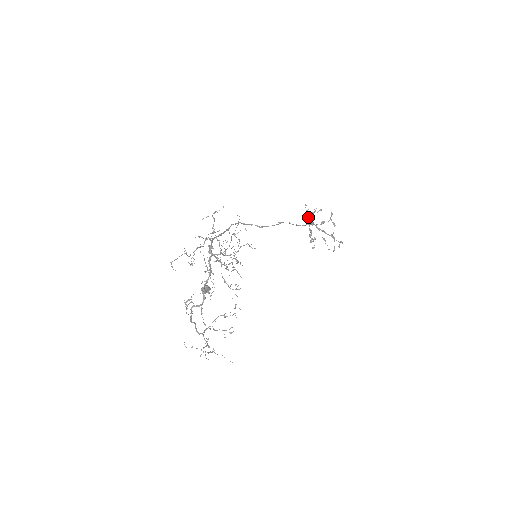
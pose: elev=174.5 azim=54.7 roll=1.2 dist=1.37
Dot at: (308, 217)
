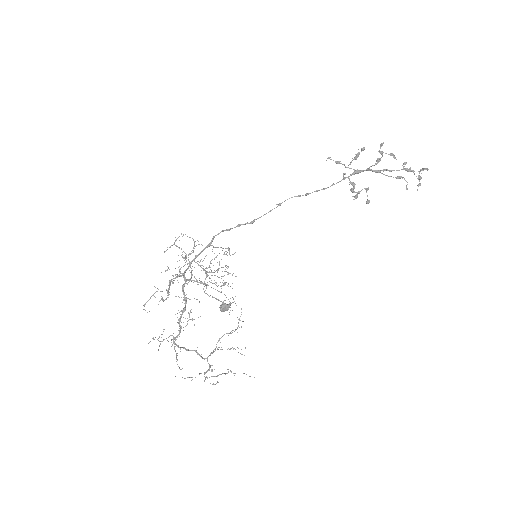
Dot at: (347, 167)
